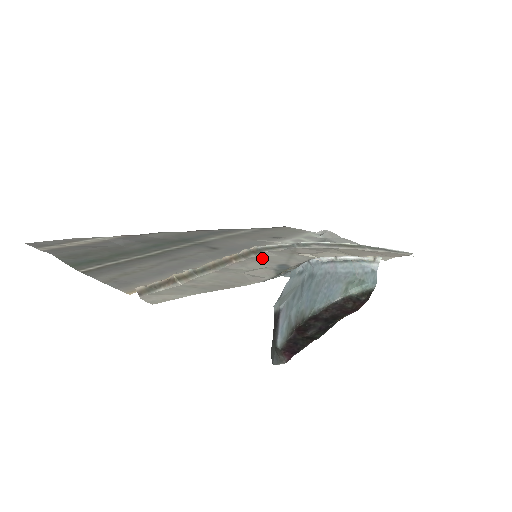
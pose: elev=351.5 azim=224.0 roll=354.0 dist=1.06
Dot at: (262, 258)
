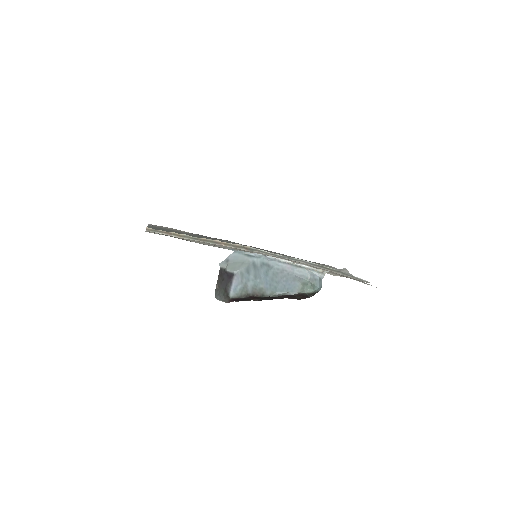
Dot at: occluded
